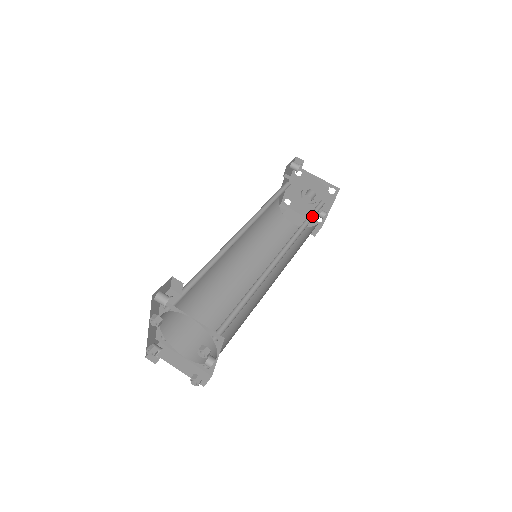
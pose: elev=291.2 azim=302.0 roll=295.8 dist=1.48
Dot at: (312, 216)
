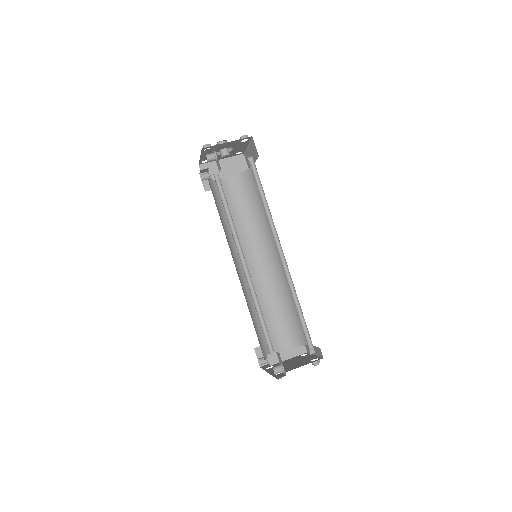
Dot at: (259, 187)
